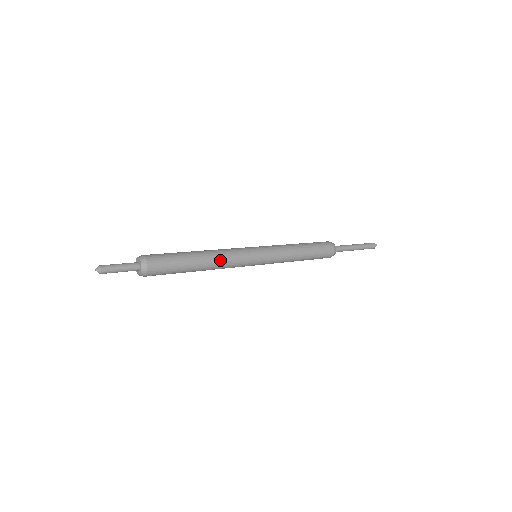
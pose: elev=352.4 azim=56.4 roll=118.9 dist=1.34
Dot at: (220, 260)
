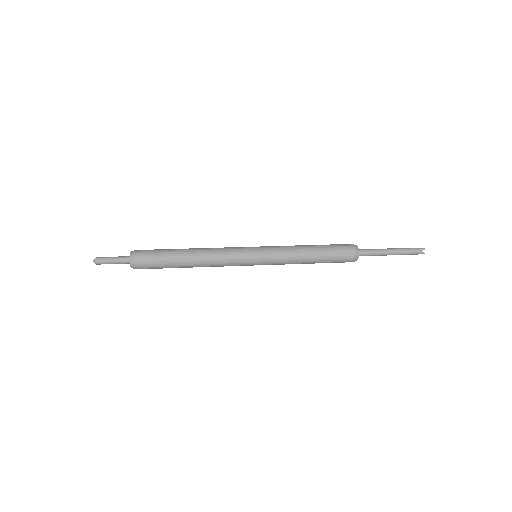
Dot at: (209, 253)
